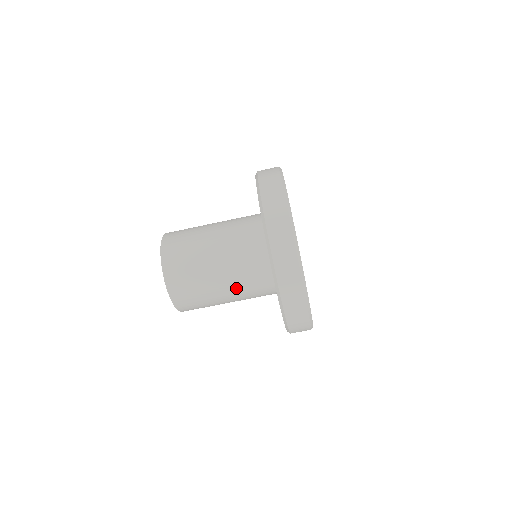
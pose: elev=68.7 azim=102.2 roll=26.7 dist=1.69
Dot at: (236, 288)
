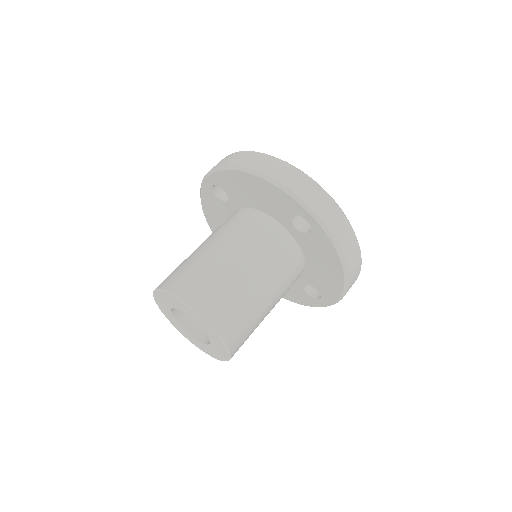
Dot at: (255, 258)
